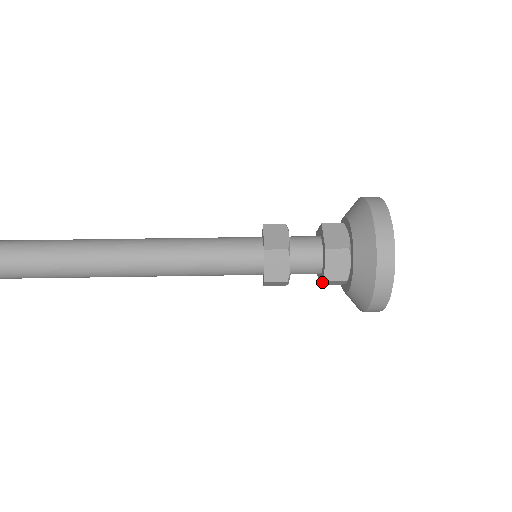
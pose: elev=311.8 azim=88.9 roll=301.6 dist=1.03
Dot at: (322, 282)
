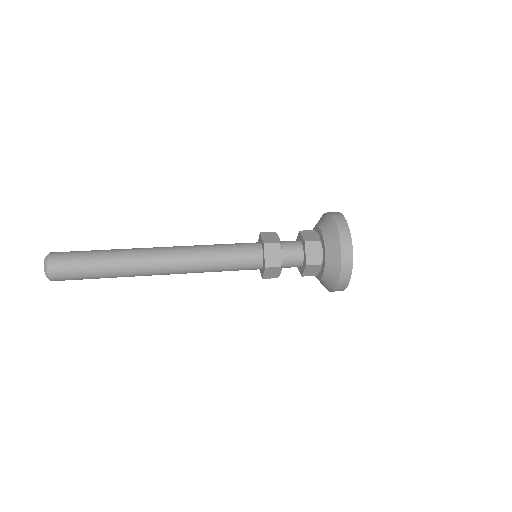
Dot at: (305, 248)
